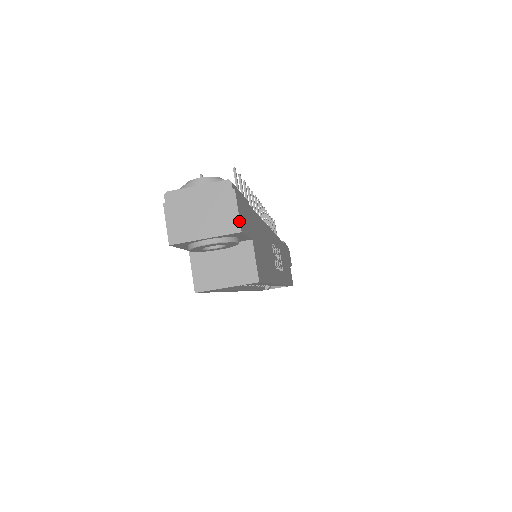
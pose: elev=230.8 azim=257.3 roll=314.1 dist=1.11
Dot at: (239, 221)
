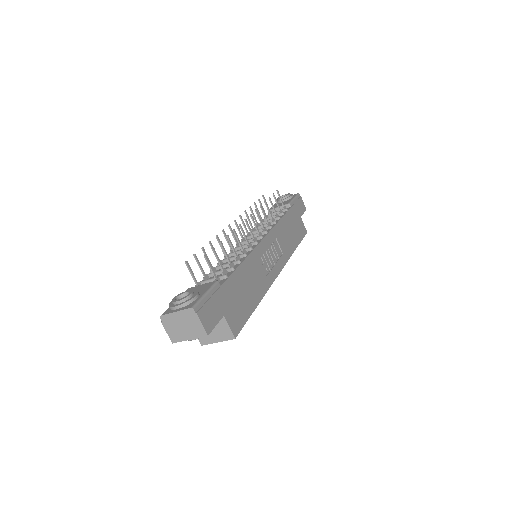
Dot at: (205, 330)
